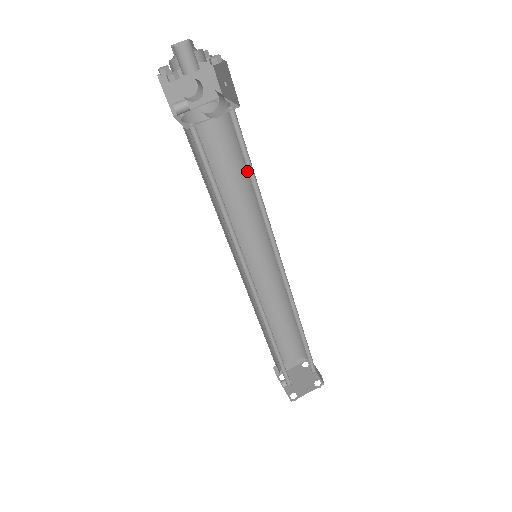
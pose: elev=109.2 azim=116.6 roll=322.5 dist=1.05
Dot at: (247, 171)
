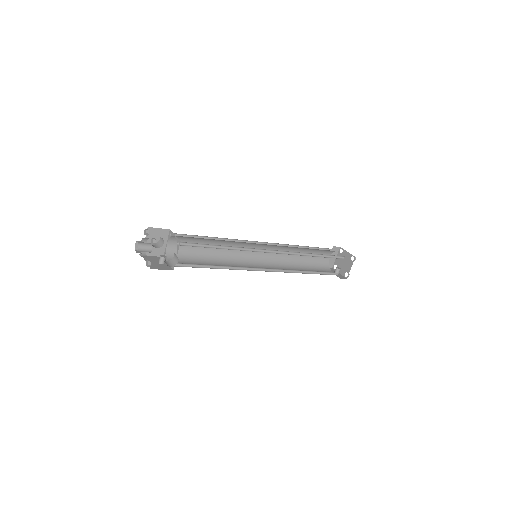
Dot at: (212, 239)
